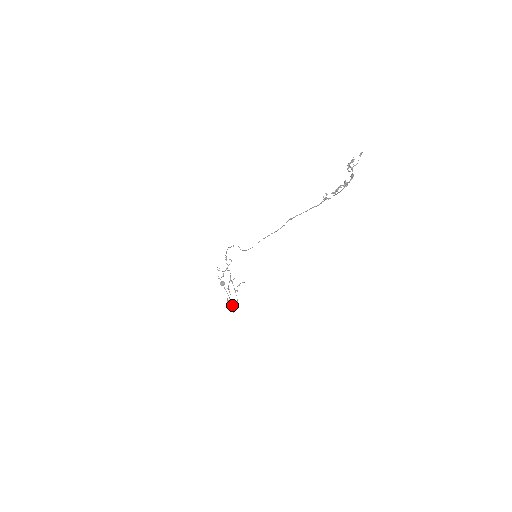
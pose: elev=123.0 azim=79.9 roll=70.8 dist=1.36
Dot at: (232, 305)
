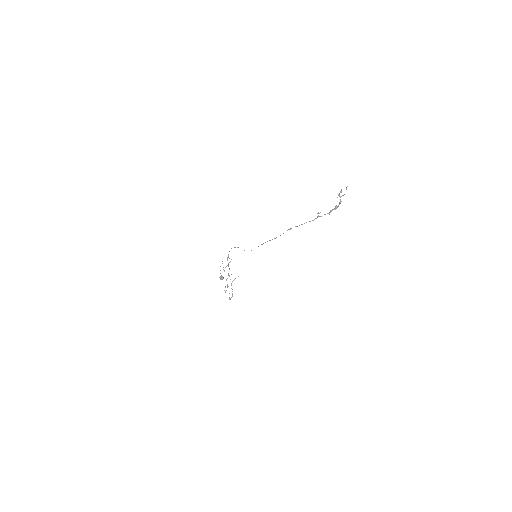
Dot at: occluded
